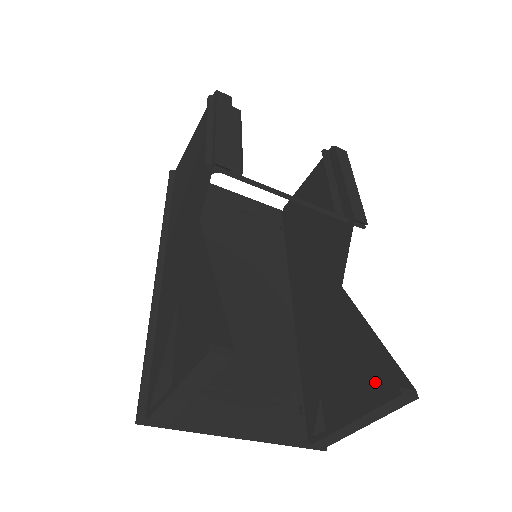
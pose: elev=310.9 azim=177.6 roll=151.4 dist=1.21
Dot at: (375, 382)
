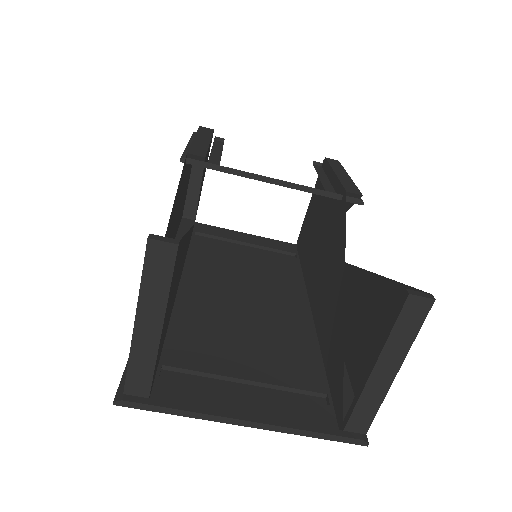
Dot at: occluded
